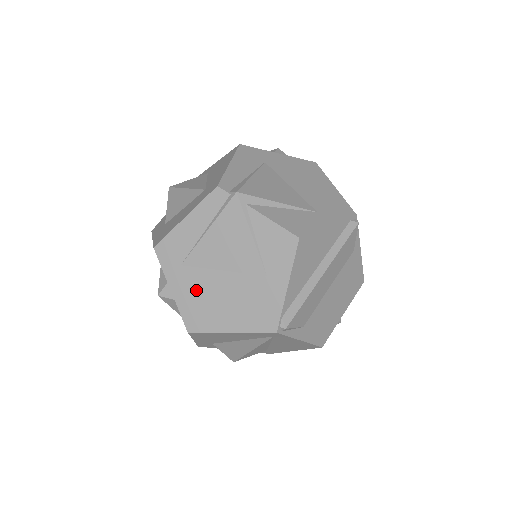
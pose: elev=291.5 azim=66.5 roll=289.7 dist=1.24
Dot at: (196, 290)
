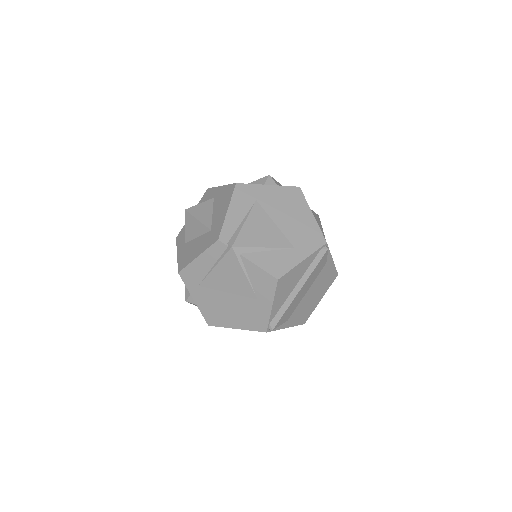
Dot at: (211, 302)
